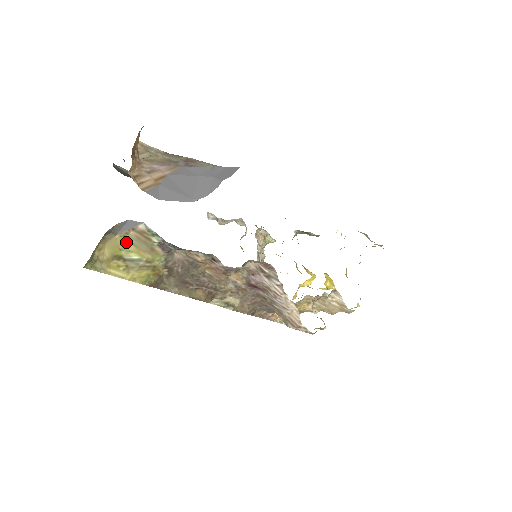
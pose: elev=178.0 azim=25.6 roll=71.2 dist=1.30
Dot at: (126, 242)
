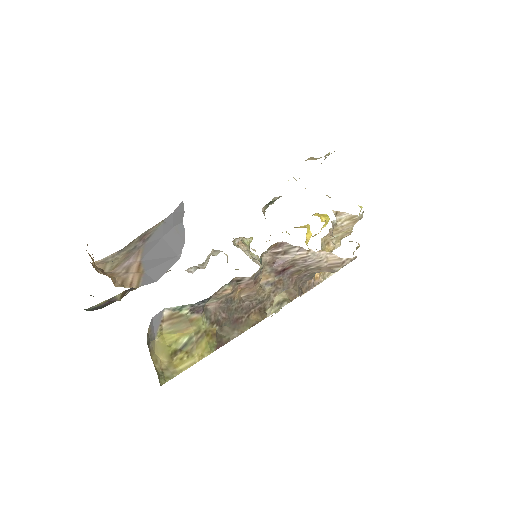
Dot at: (167, 337)
